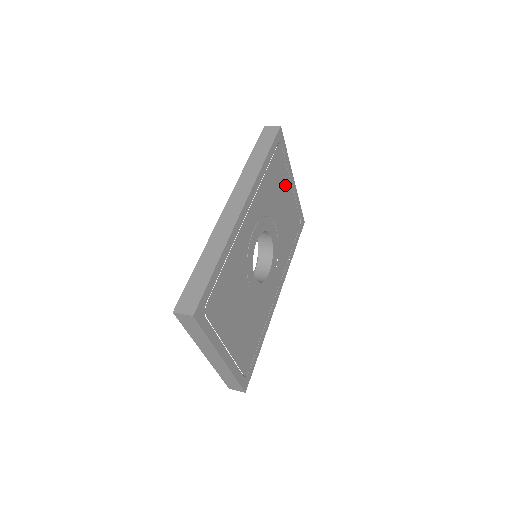
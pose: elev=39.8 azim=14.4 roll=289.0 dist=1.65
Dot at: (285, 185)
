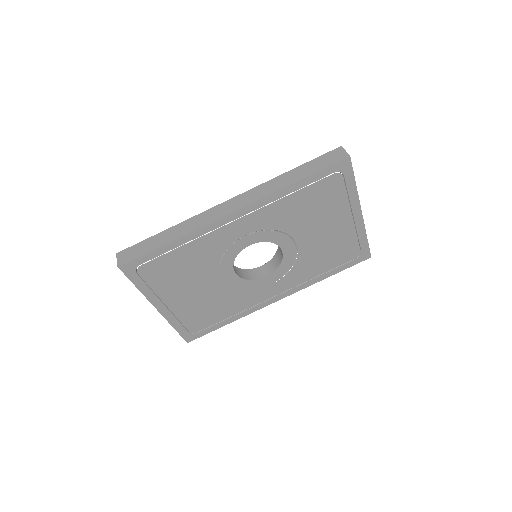
Dot at: (336, 213)
